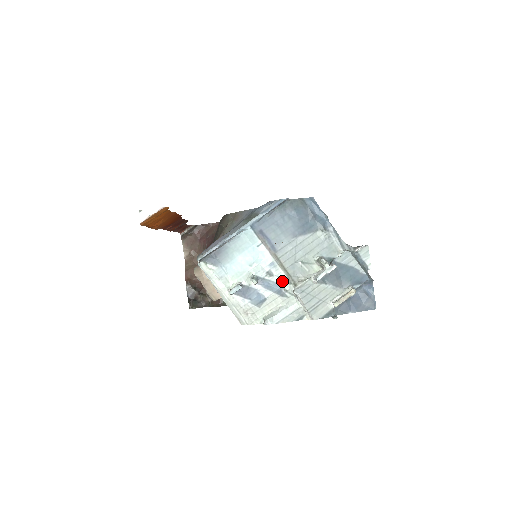
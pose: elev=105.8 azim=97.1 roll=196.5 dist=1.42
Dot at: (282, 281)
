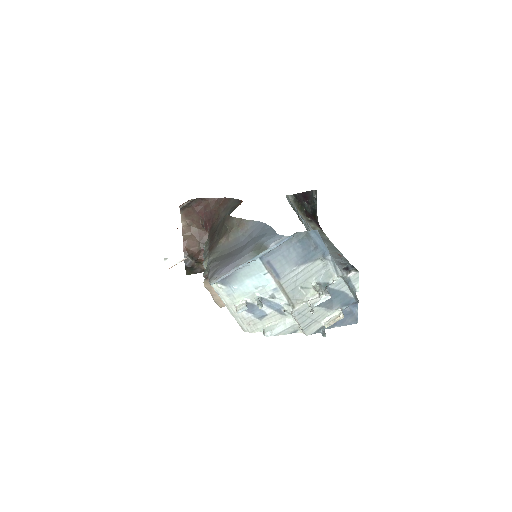
Dot at: (283, 303)
